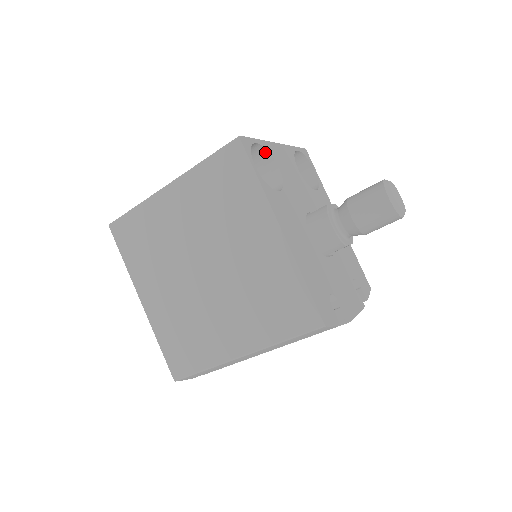
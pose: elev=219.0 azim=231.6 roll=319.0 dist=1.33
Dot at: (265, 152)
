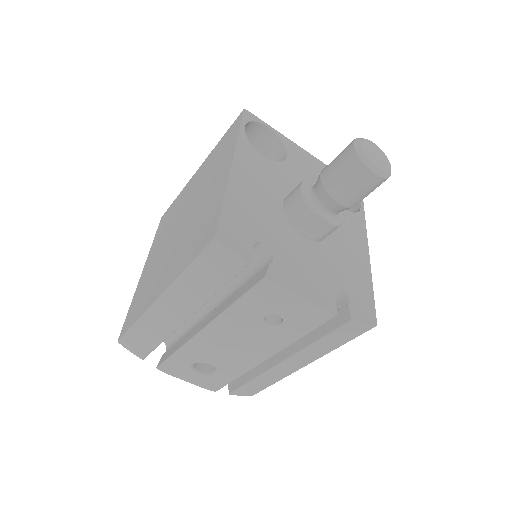
Dot at: (280, 142)
